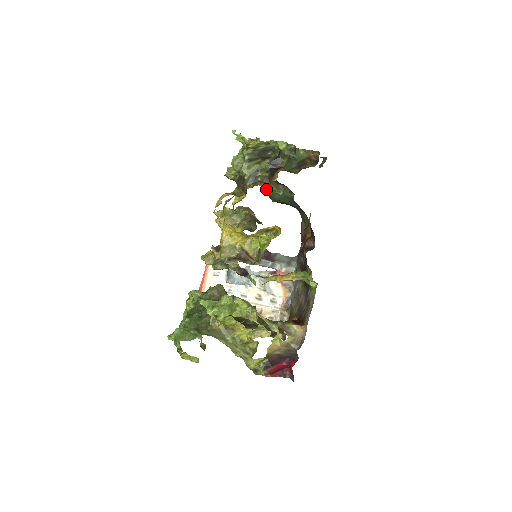
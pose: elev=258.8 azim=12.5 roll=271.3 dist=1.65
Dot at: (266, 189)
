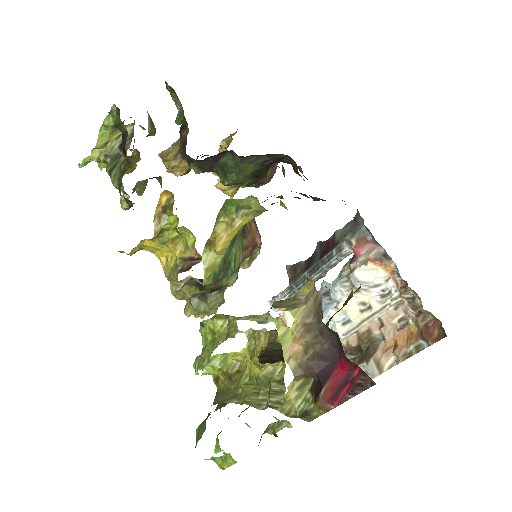
Dot at: occluded
